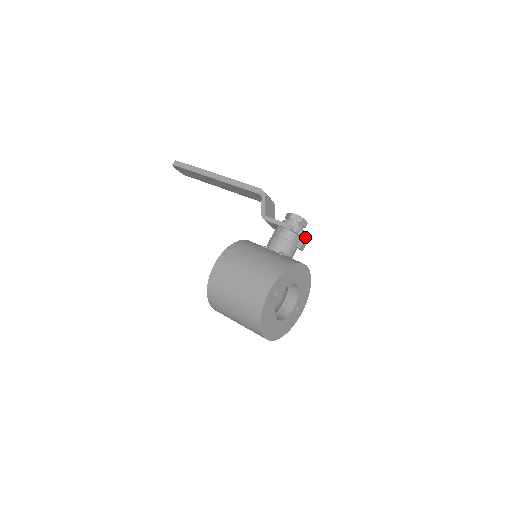
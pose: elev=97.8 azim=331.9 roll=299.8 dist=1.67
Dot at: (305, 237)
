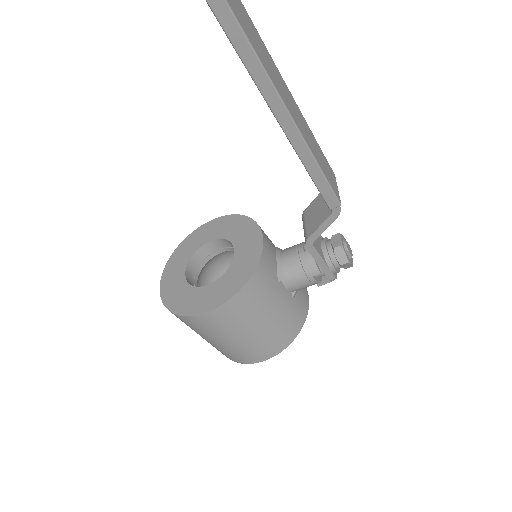
Dot at: occluded
